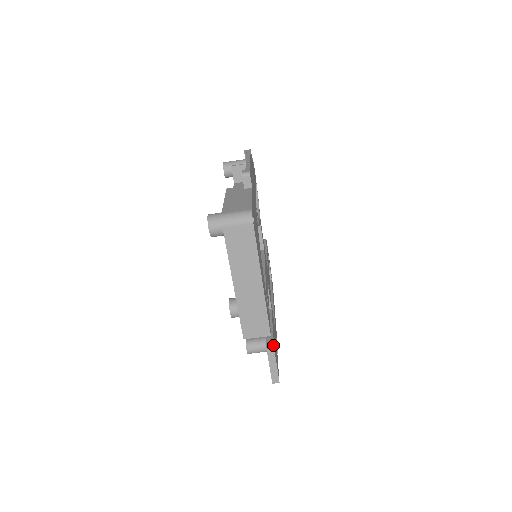
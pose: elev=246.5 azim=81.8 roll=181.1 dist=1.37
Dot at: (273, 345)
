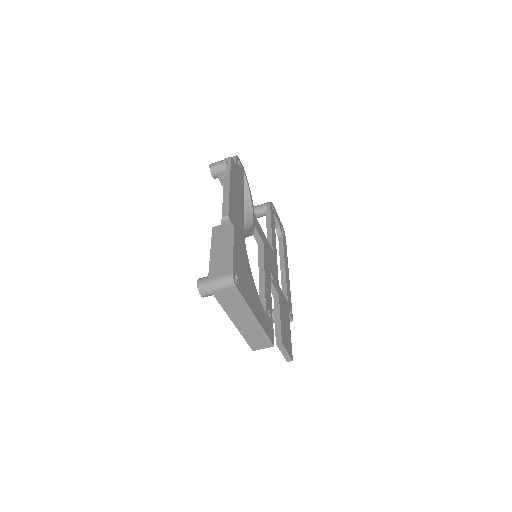
Dot at: (281, 339)
